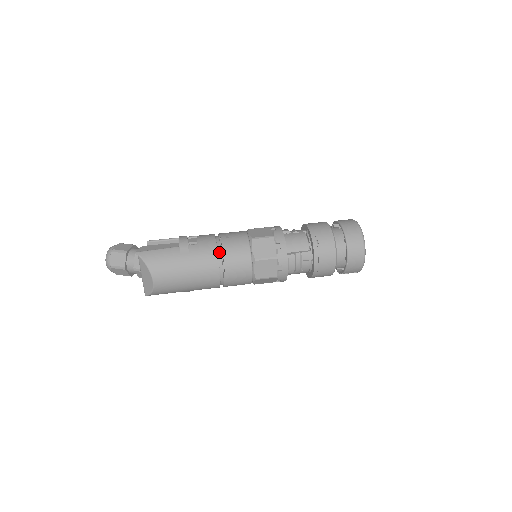
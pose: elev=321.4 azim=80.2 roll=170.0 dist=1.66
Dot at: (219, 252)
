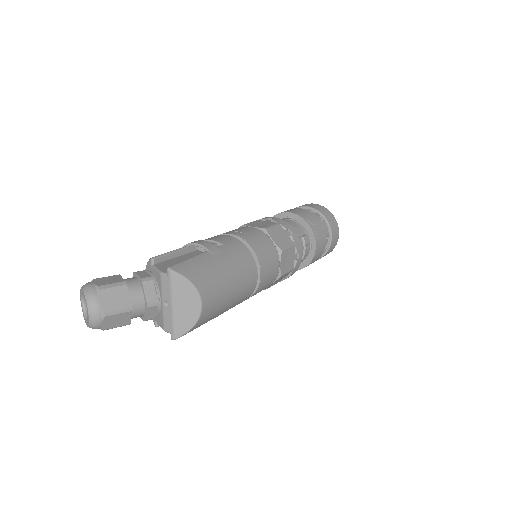
Dot at: (247, 249)
